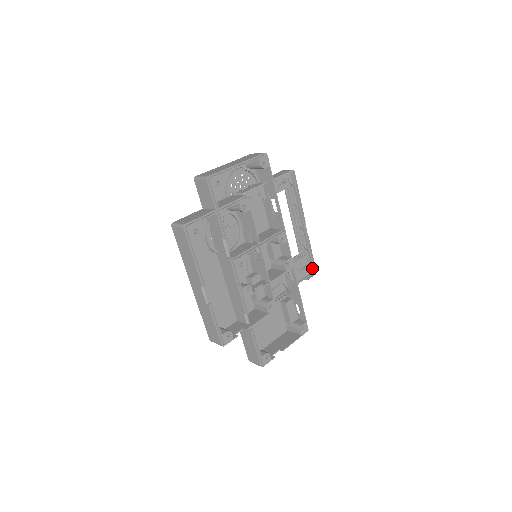
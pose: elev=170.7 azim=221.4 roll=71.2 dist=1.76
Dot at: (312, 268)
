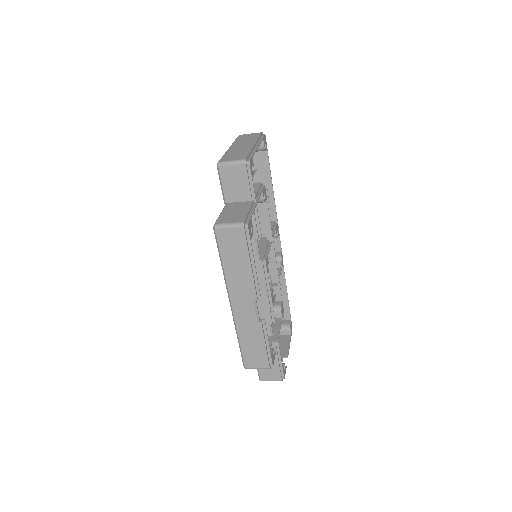
Dot at: occluded
